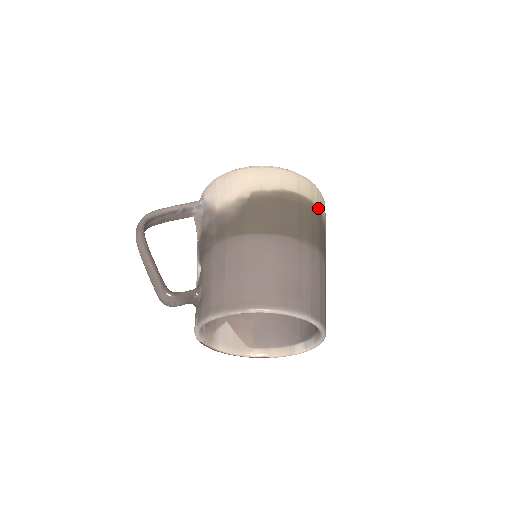
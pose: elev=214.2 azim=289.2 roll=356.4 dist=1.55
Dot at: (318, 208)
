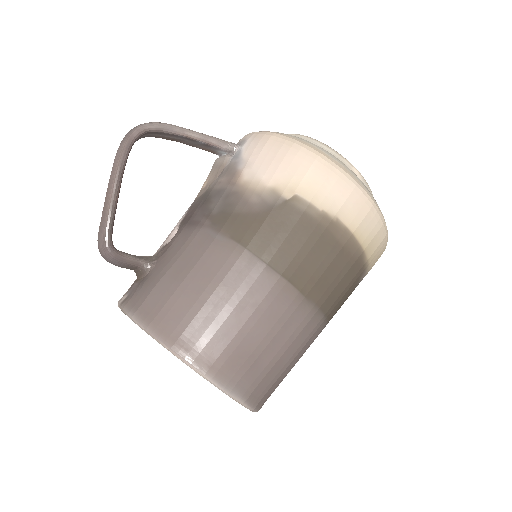
Dot at: (366, 263)
